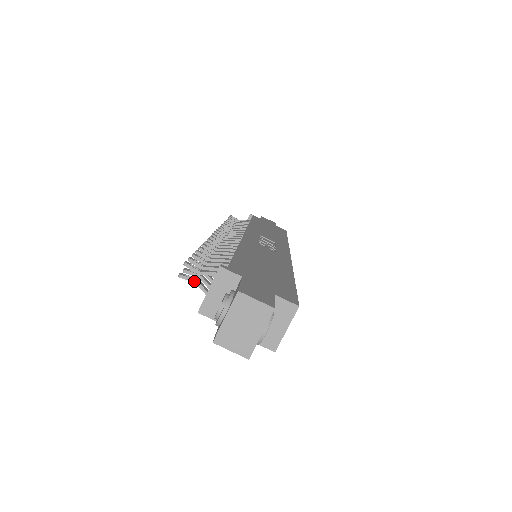
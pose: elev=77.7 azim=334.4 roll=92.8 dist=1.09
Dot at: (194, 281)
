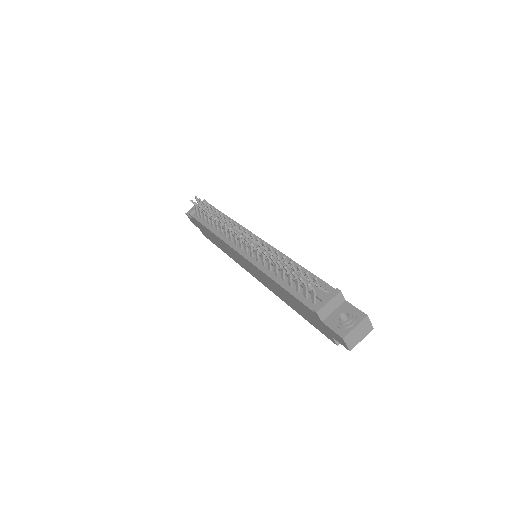
Dot at: (314, 291)
